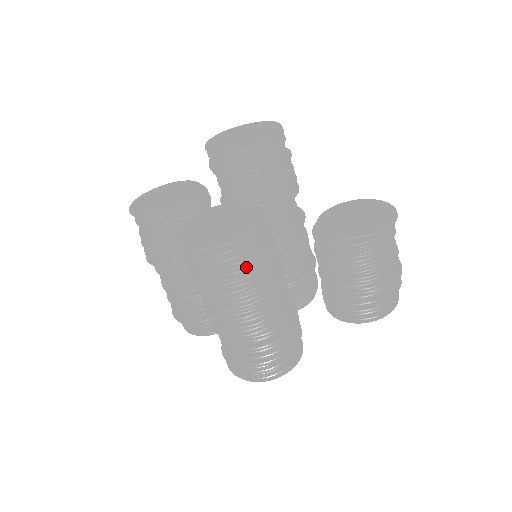
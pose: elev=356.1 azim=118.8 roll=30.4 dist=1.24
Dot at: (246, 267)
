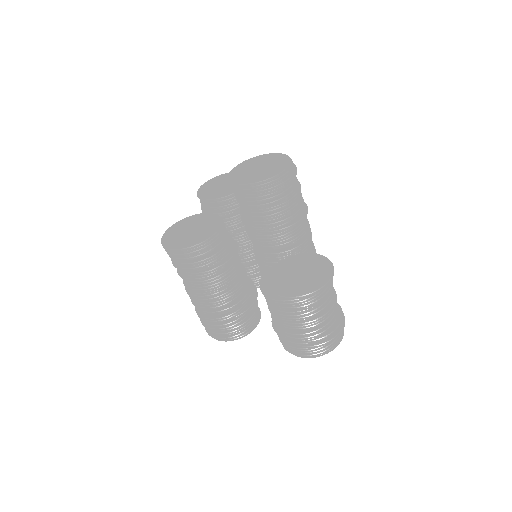
Dot at: (181, 267)
